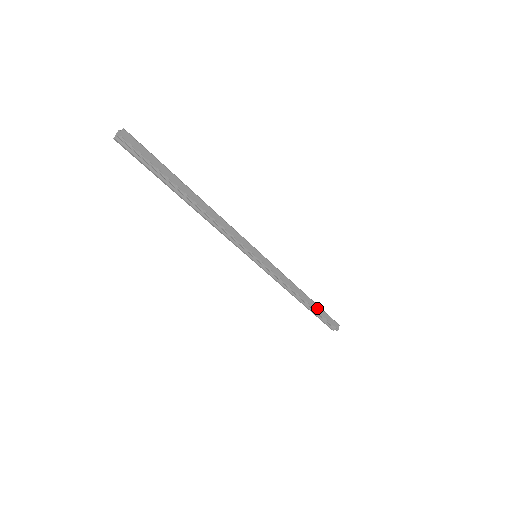
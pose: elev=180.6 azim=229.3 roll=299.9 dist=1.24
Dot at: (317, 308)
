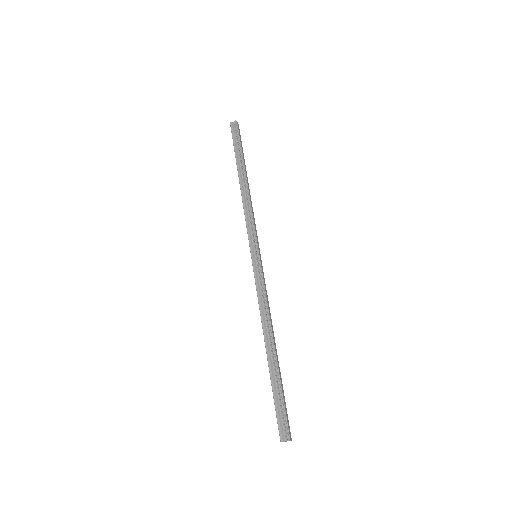
Dot at: (280, 373)
